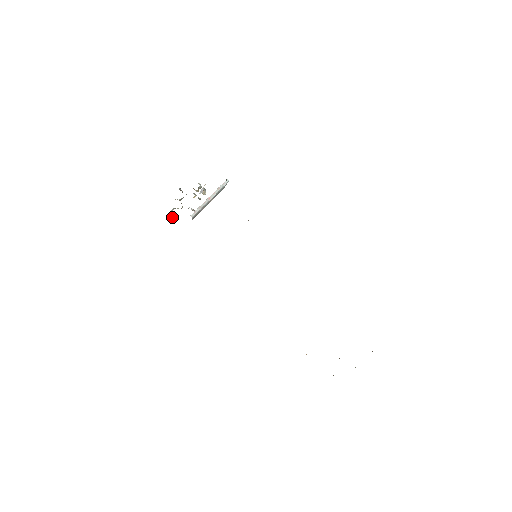
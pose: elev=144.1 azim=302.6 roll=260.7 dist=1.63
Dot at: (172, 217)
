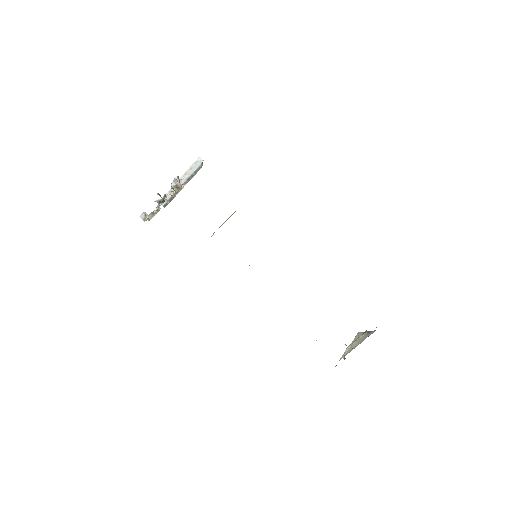
Dot at: (144, 215)
